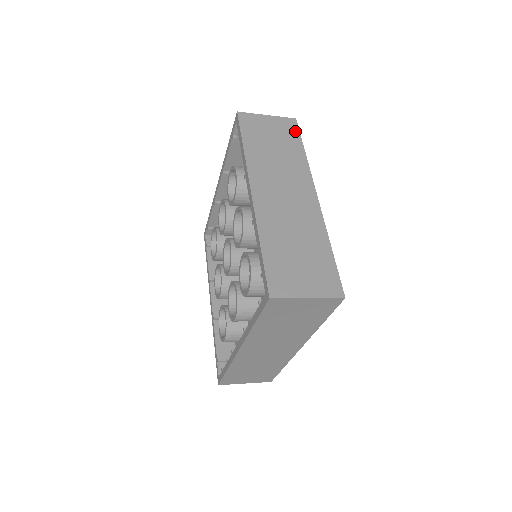
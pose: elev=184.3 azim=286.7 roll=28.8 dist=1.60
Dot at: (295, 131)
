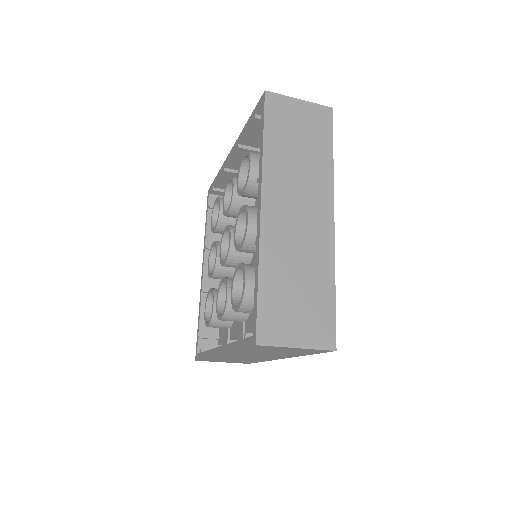
Dot at: occluded
